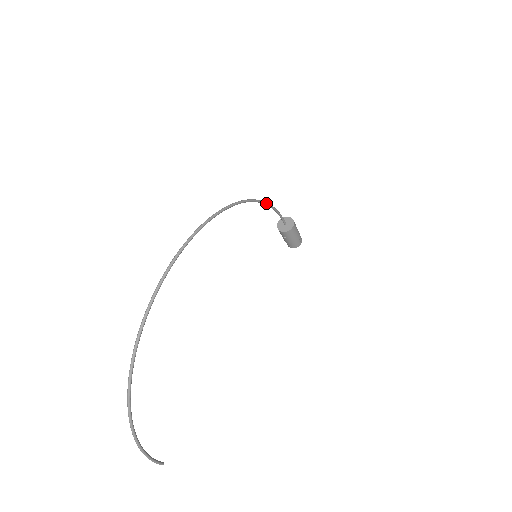
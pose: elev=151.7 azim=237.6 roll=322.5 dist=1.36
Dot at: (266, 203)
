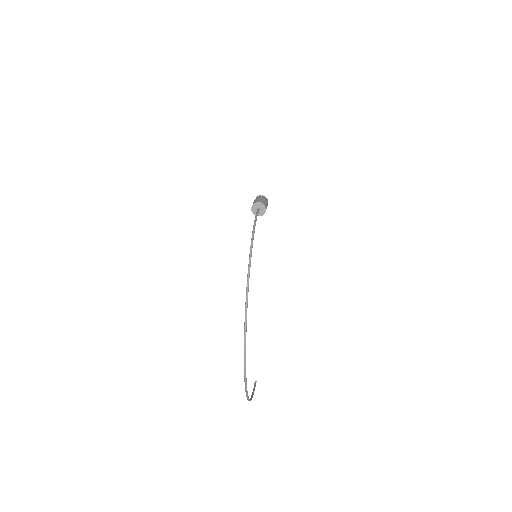
Dot at: (254, 230)
